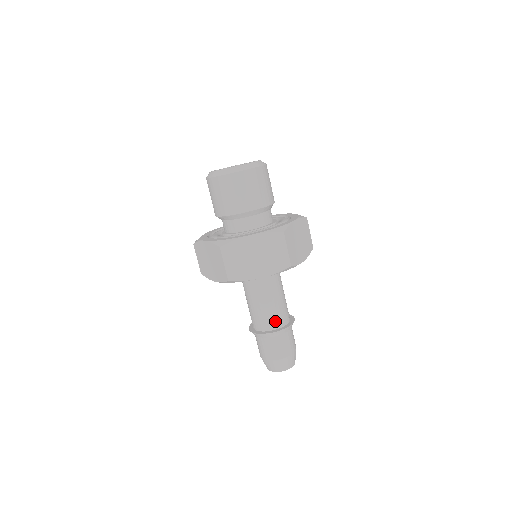
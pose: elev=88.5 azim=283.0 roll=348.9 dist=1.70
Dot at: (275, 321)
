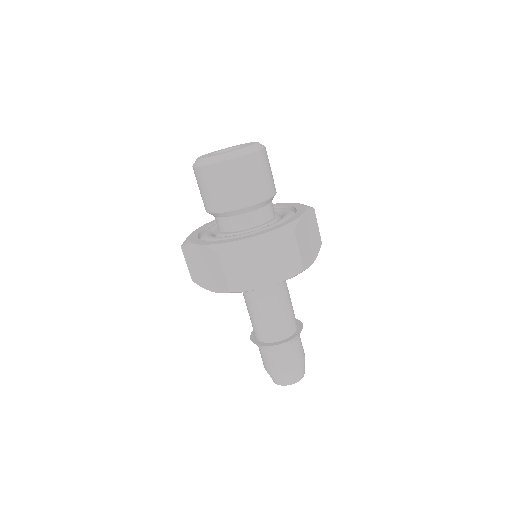
Dot at: (282, 330)
